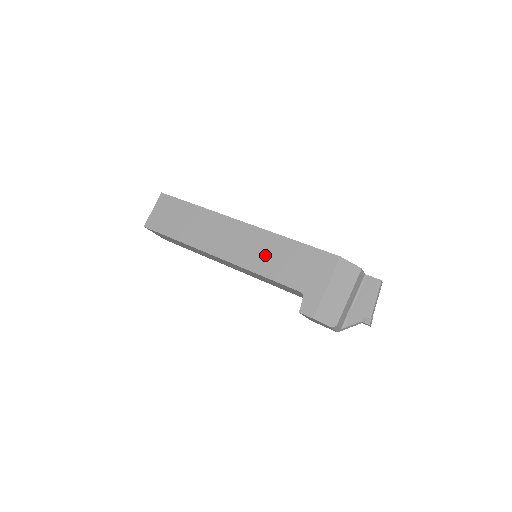
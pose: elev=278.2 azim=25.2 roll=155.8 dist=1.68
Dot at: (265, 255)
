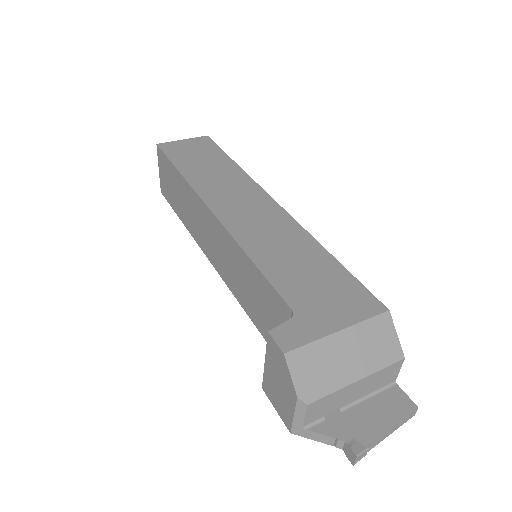
Dot at: (277, 244)
